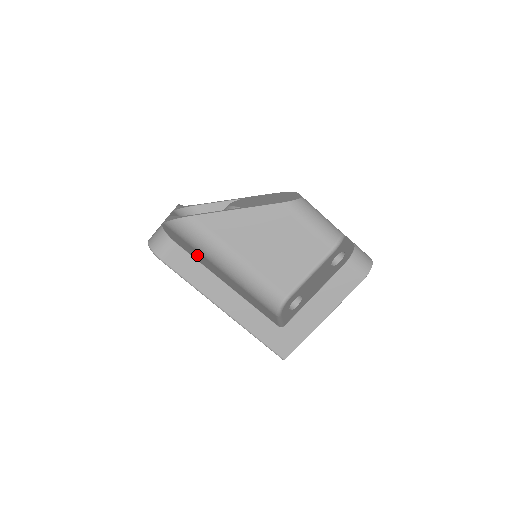
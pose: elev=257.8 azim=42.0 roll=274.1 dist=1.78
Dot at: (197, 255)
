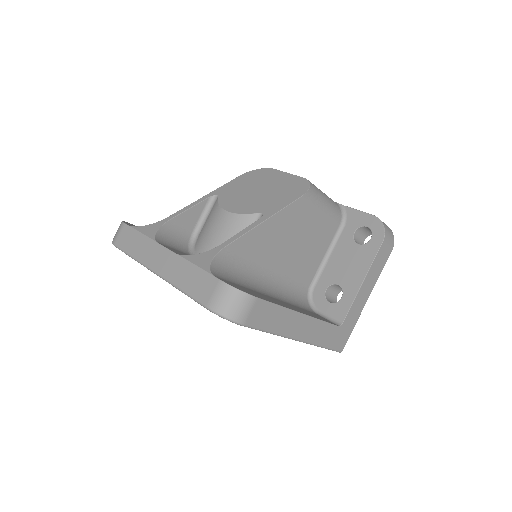
Dot at: (262, 296)
